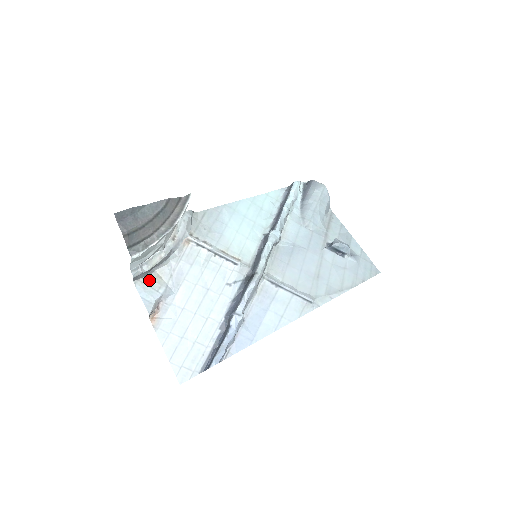
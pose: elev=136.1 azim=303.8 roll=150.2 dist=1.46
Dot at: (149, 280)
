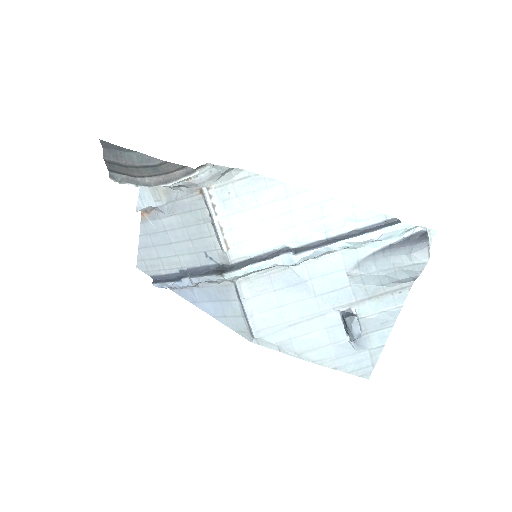
Dot at: (154, 187)
